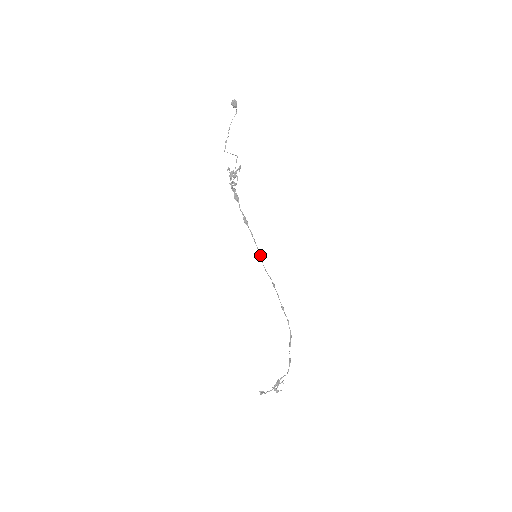
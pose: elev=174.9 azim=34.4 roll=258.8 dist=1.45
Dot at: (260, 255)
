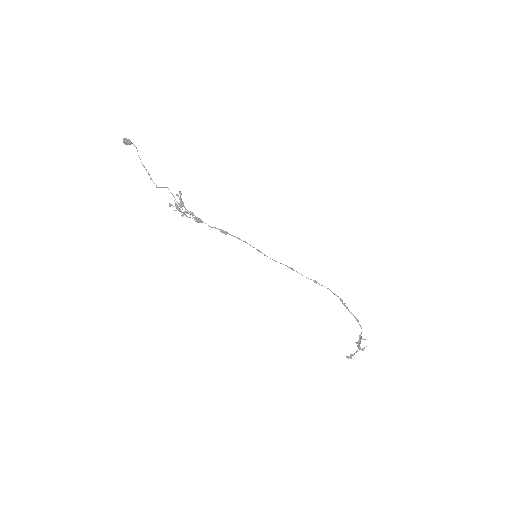
Dot at: (260, 251)
